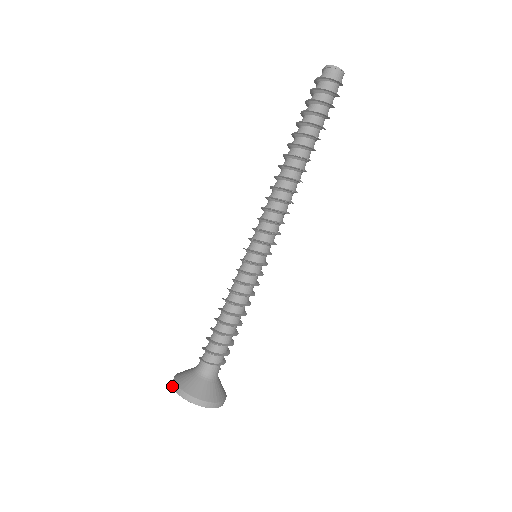
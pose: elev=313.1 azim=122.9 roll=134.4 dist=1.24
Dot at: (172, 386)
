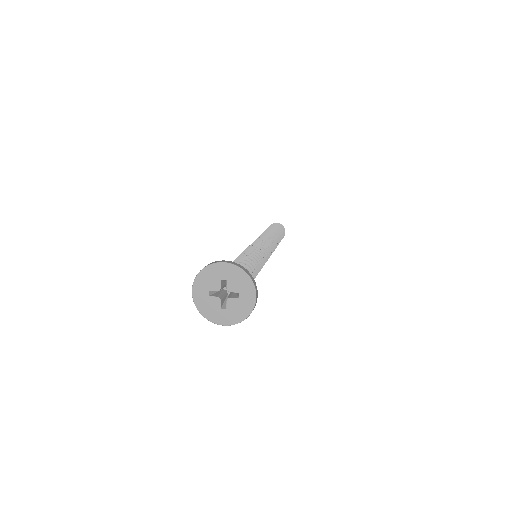
Dot at: occluded
